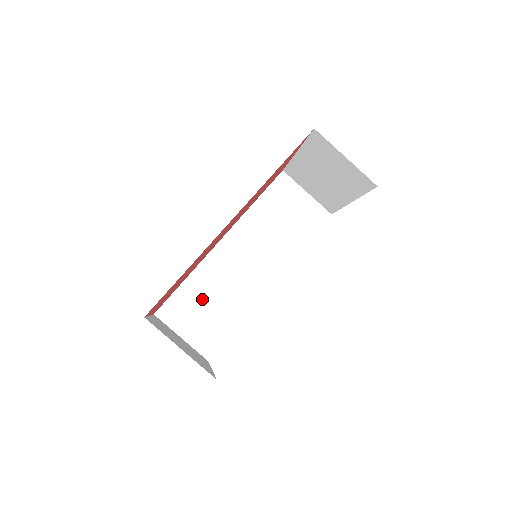
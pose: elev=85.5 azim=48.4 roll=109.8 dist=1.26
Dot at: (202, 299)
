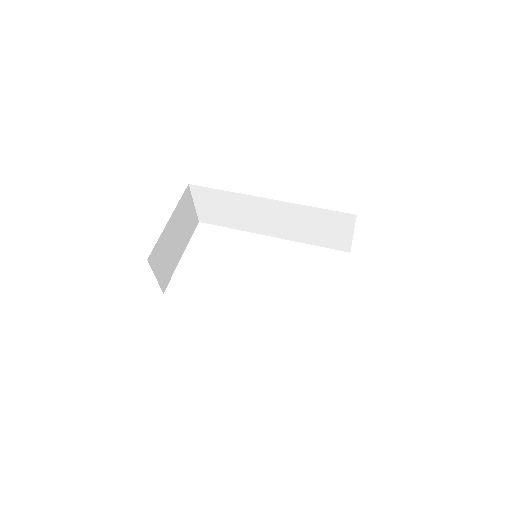
Dot at: (224, 205)
